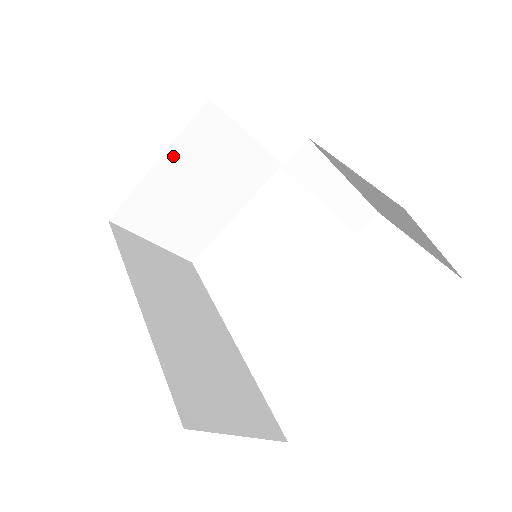
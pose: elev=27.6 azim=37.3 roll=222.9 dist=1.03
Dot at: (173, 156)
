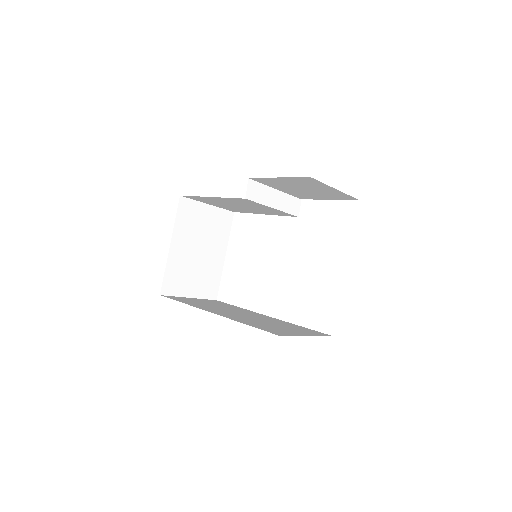
Dot at: (176, 238)
